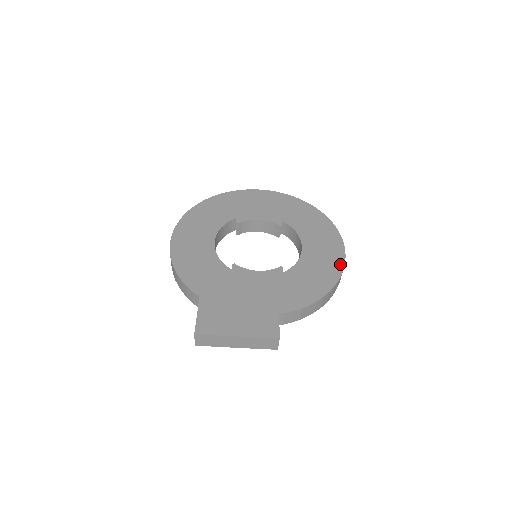
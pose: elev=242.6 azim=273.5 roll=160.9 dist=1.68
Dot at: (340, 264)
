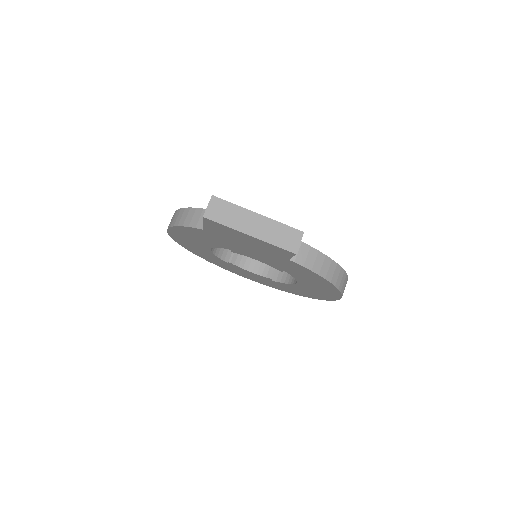
Dot at: occluded
